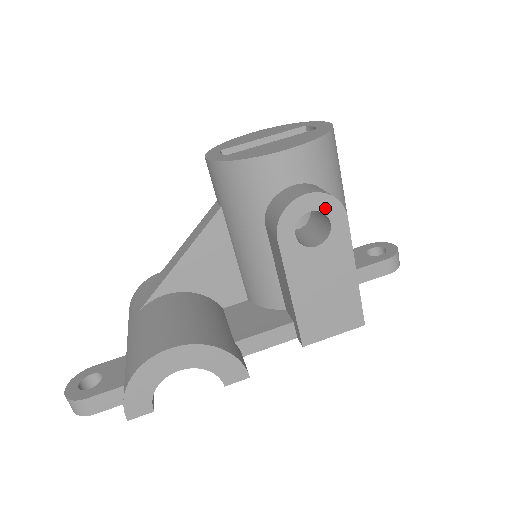
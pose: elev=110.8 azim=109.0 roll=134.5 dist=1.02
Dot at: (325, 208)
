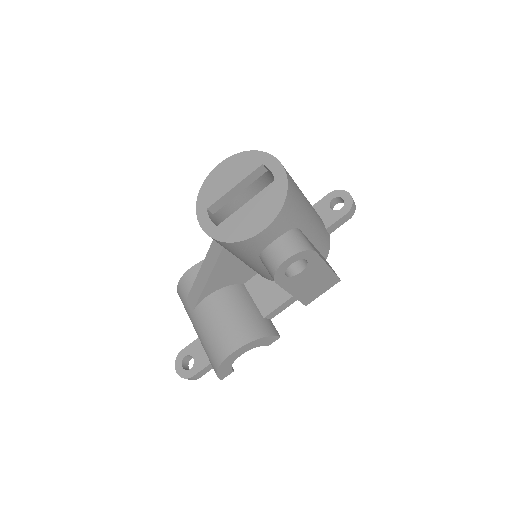
Dot at: (301, 257)
